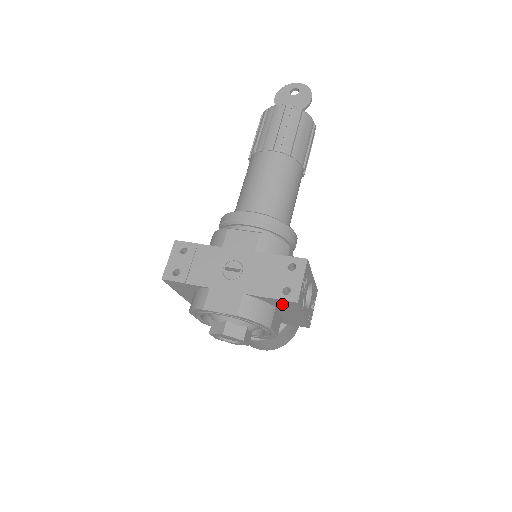
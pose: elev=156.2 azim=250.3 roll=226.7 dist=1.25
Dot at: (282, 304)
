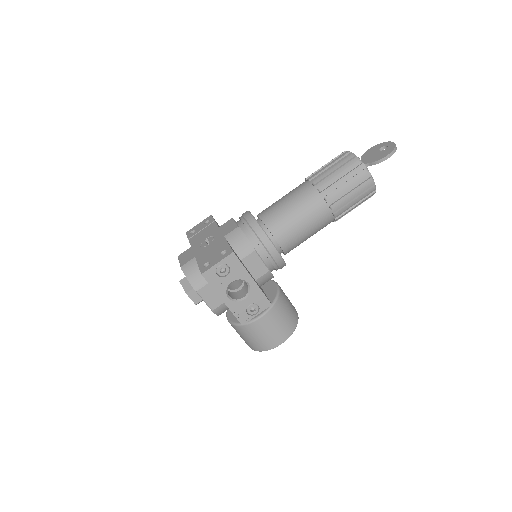
Dot at: occluded
